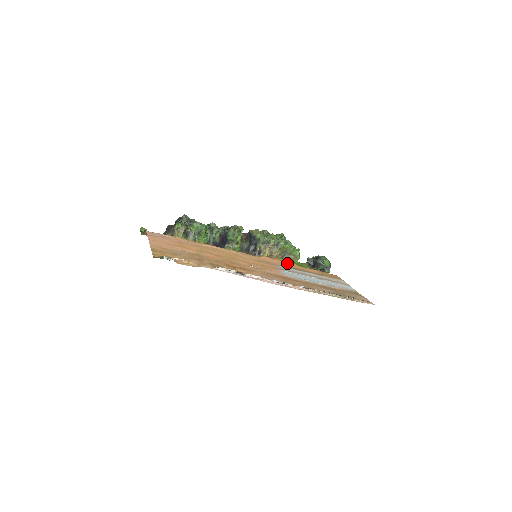
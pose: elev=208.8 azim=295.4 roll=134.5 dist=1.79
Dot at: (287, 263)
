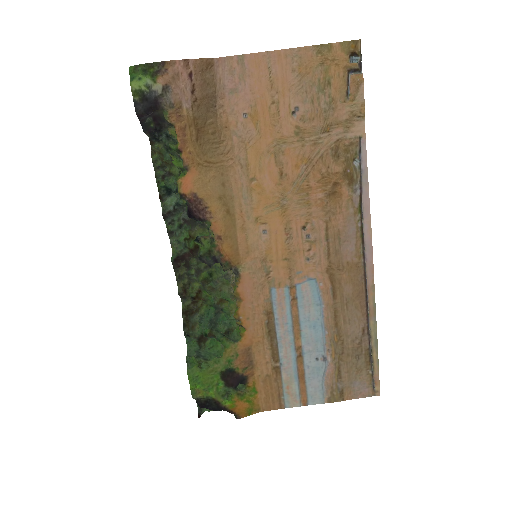
Dot at: (249, 321)
